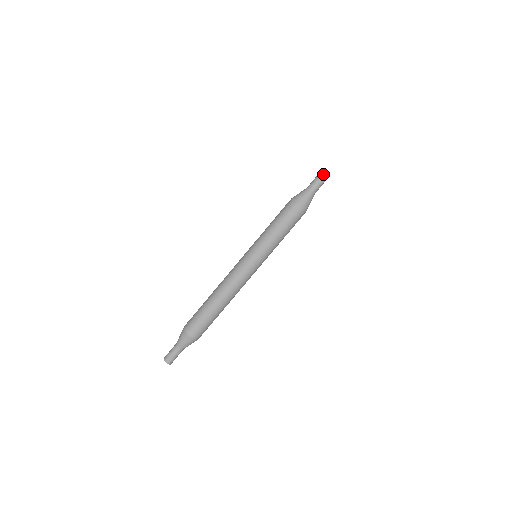
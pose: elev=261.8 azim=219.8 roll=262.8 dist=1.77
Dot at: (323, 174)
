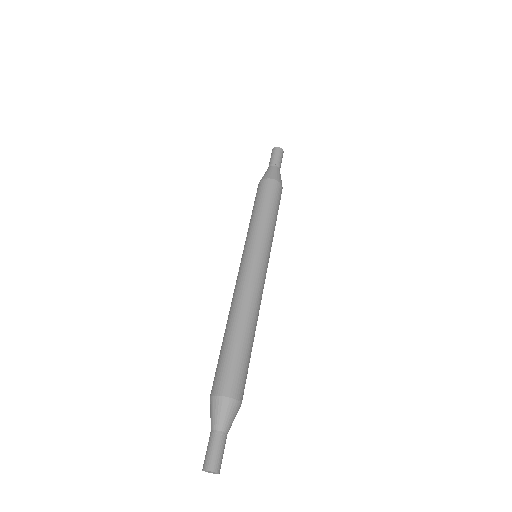
Dot at: (273, 150)
